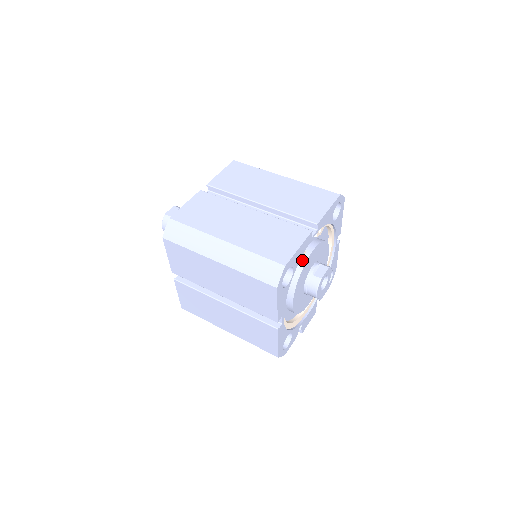
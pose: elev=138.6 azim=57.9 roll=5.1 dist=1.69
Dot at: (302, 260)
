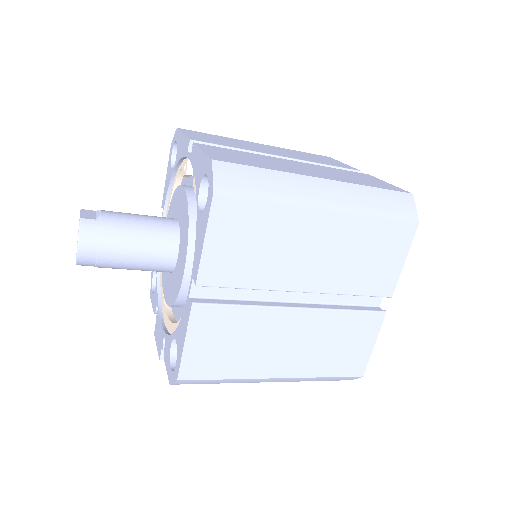
Dot at: occluded
